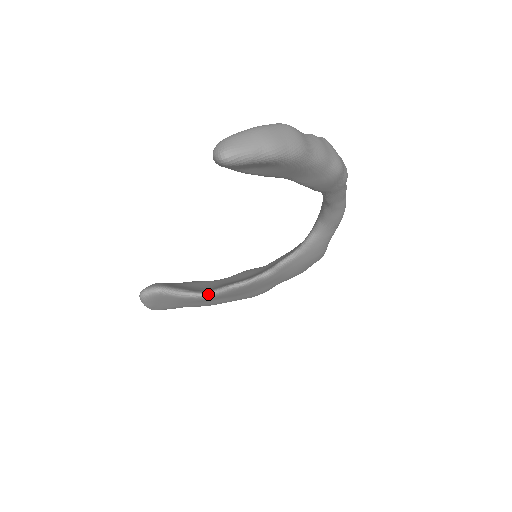
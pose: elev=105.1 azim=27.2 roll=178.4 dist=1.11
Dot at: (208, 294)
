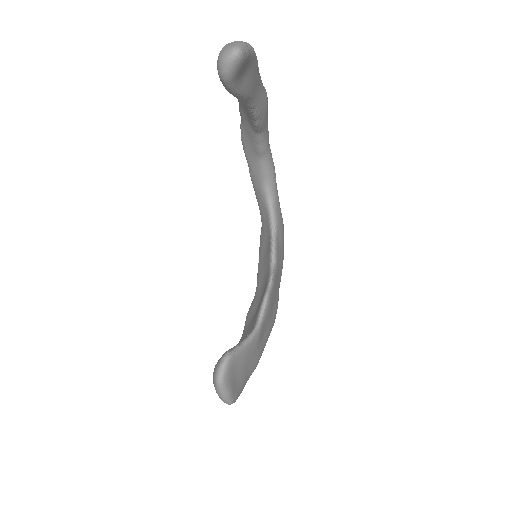
Dot at: (258, 324)
